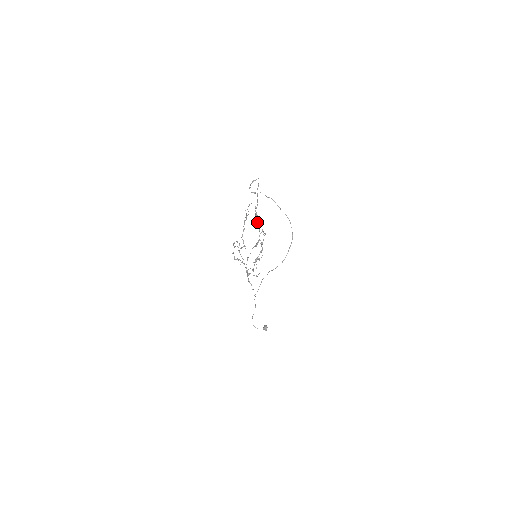
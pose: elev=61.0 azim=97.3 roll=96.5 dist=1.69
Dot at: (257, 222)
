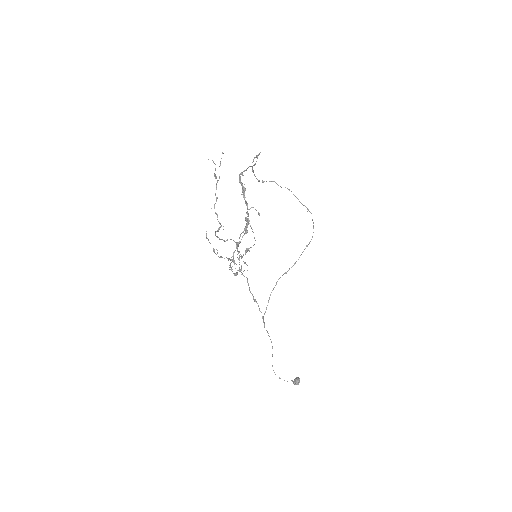
Dot at: (242, 192)
